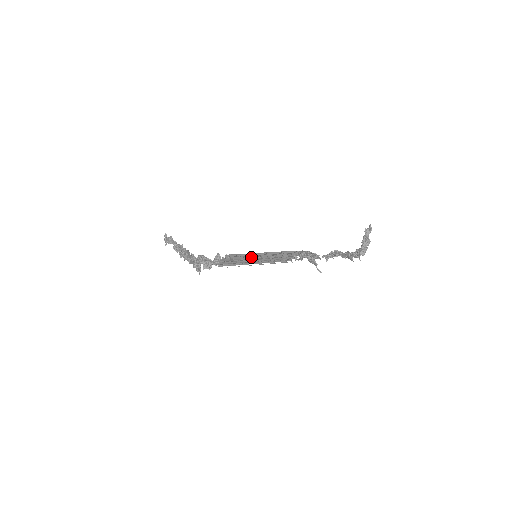
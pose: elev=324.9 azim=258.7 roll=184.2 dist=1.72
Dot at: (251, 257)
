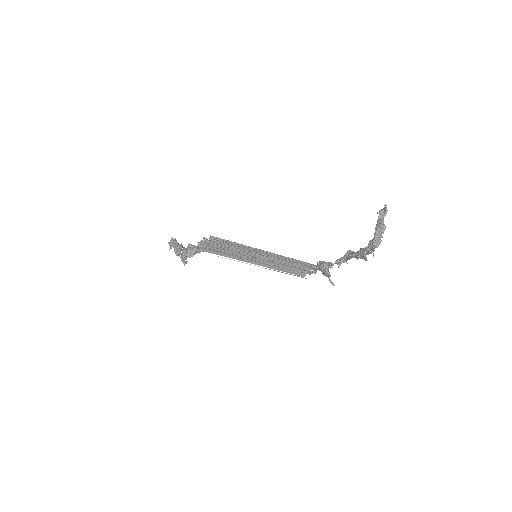
Dot at: (246, 251)
